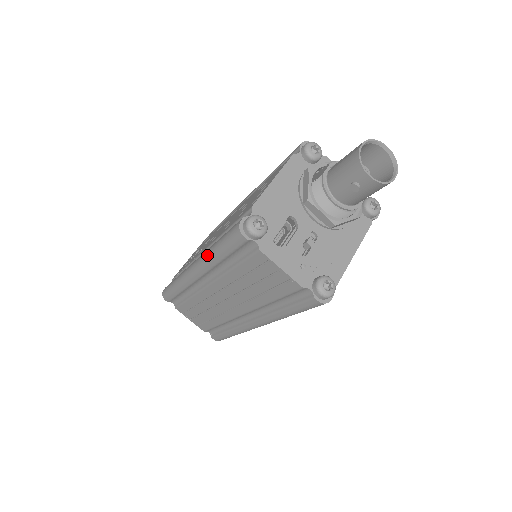
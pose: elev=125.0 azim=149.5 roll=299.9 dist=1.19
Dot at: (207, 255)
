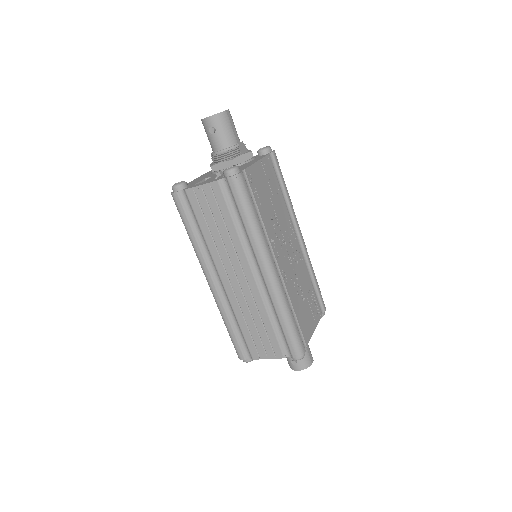
Dot at: occluded
